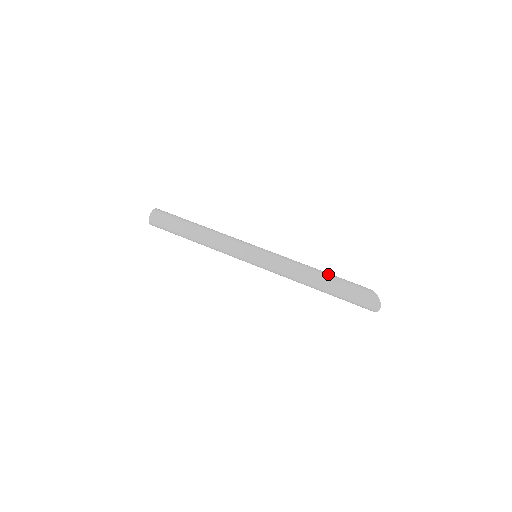
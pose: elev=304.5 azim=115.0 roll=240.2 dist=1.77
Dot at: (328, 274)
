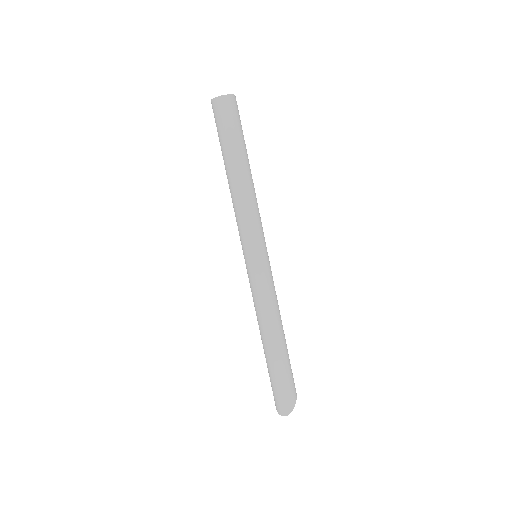
Dot at: (286, 345)
